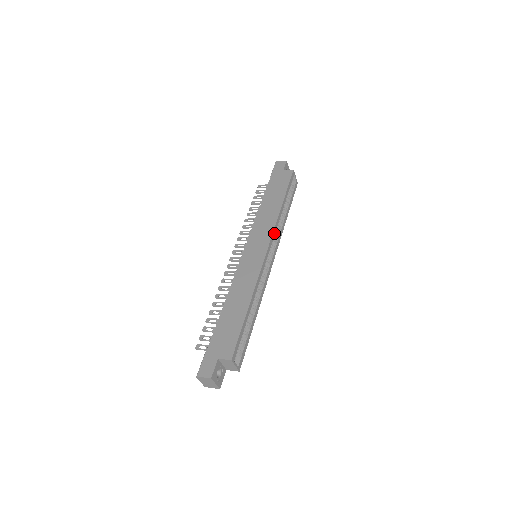
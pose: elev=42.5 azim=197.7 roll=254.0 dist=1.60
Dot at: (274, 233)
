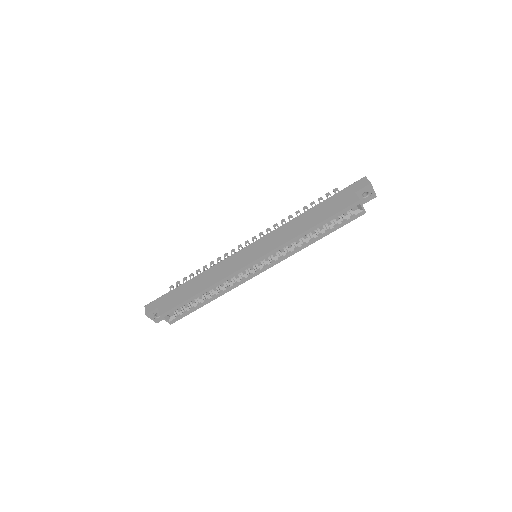
Dot at: (277, 250)
